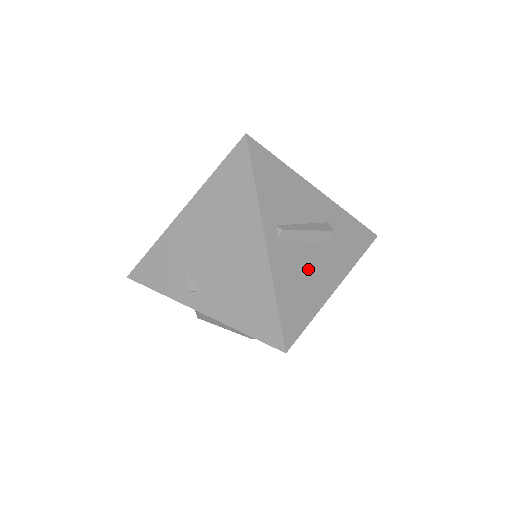
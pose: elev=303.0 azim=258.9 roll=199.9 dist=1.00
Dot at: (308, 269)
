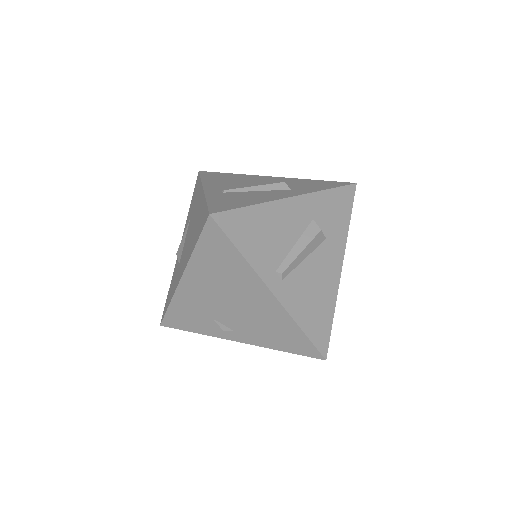
Dot at: (314, 280)
